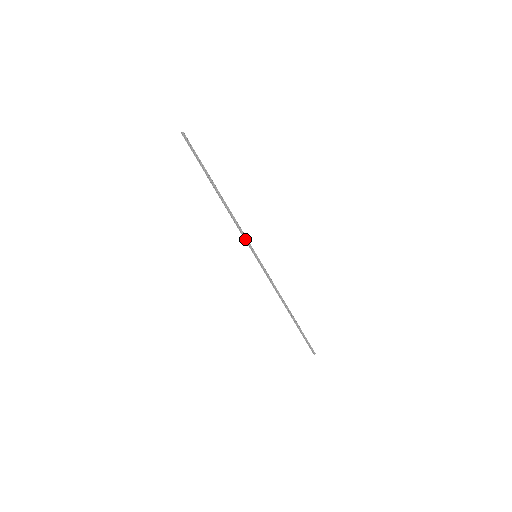
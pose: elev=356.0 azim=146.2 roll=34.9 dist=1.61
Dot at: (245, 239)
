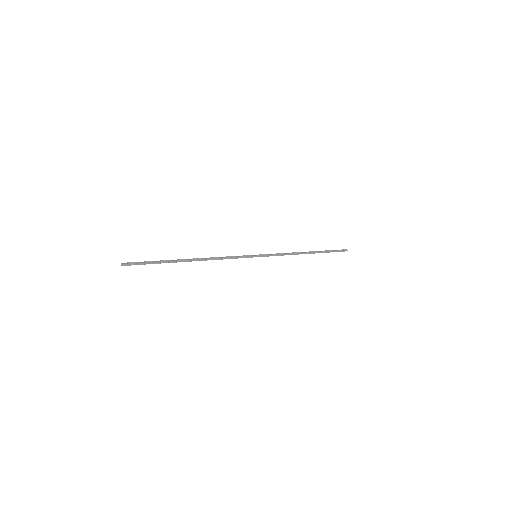
Dot at: occluded
